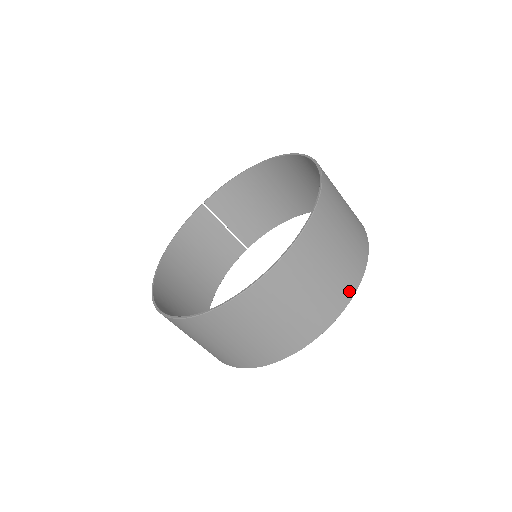
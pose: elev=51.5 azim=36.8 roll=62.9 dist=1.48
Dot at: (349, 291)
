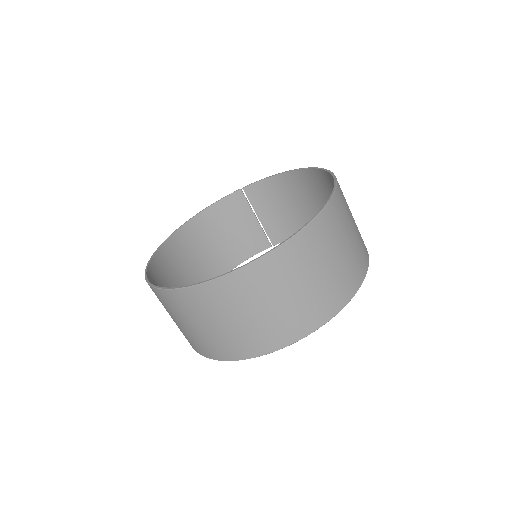
Dot at: (310, 325)
